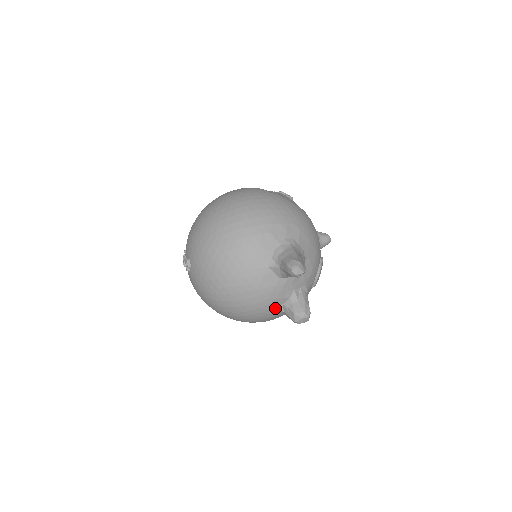
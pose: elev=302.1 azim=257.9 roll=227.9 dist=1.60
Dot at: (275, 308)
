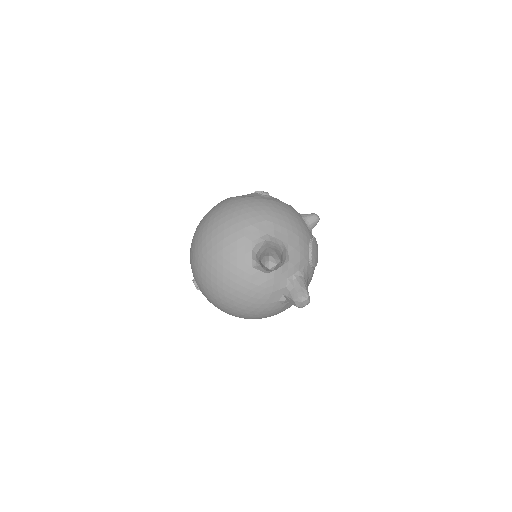
Dot at: (277, 300)
